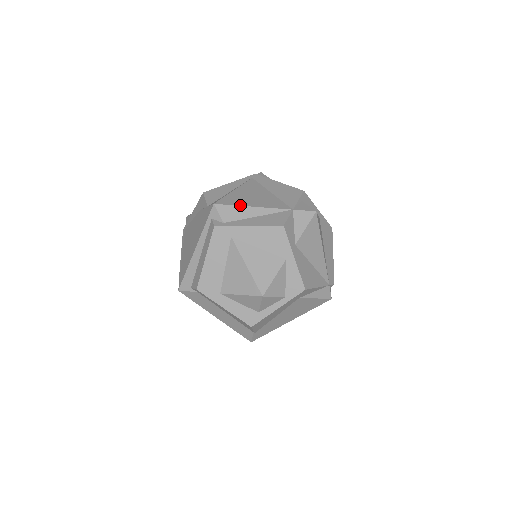
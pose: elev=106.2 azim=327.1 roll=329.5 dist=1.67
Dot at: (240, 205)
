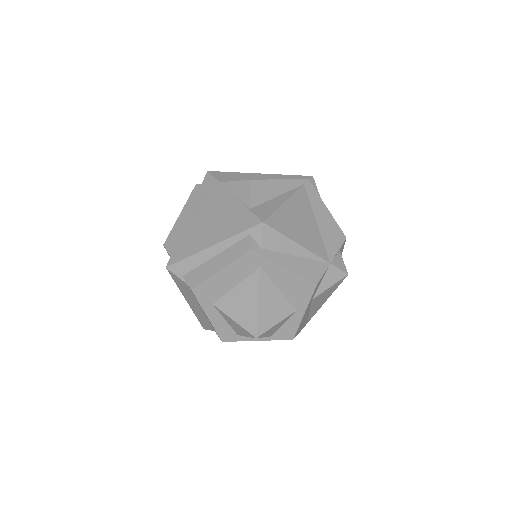
Dot at: (287, 236)
